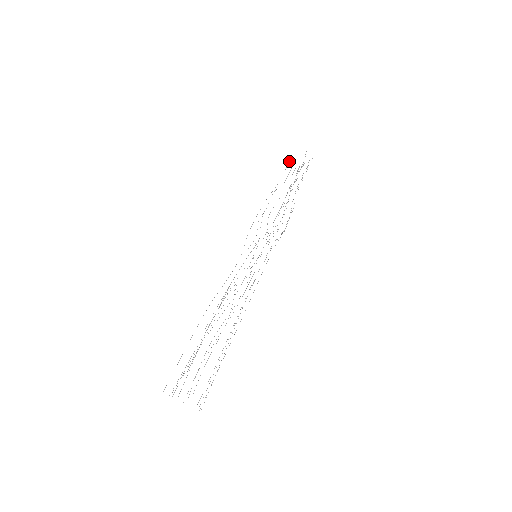
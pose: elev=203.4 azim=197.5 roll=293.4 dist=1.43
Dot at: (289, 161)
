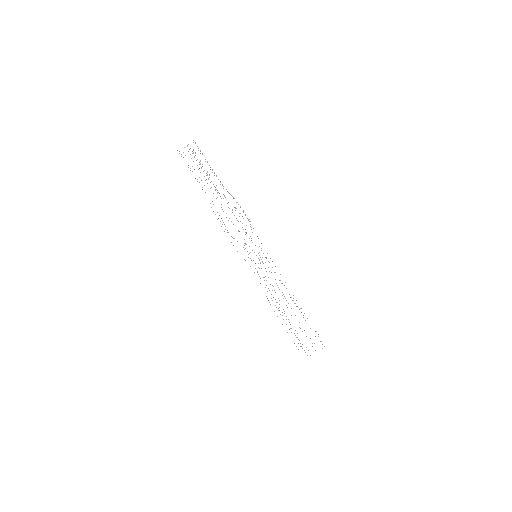
Dot at: occluded
